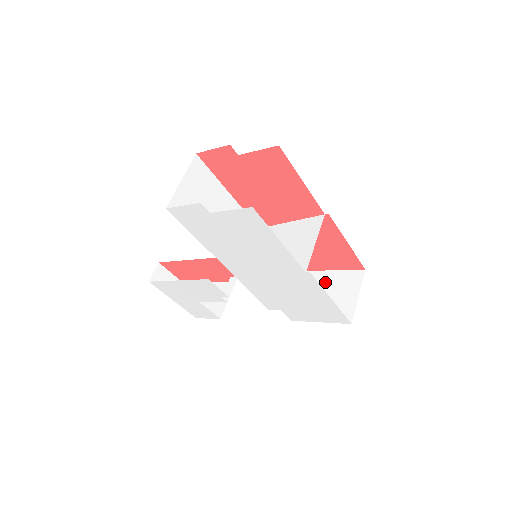
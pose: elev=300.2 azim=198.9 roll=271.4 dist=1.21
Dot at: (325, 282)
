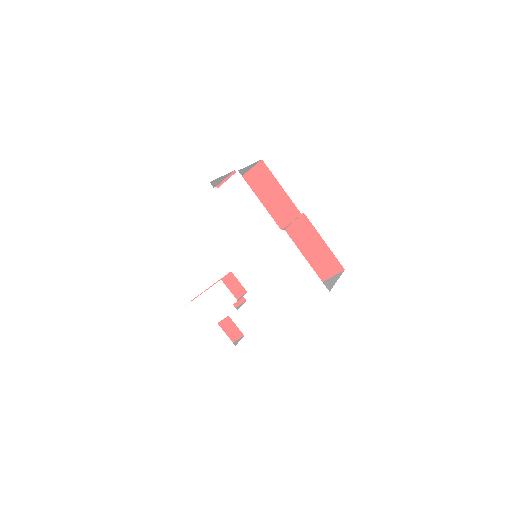
Dot at: occluded
